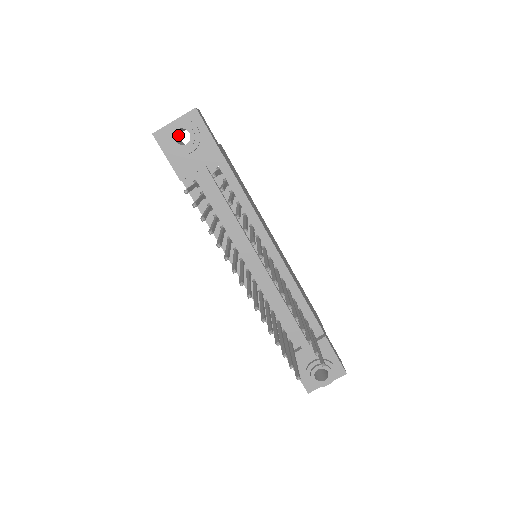
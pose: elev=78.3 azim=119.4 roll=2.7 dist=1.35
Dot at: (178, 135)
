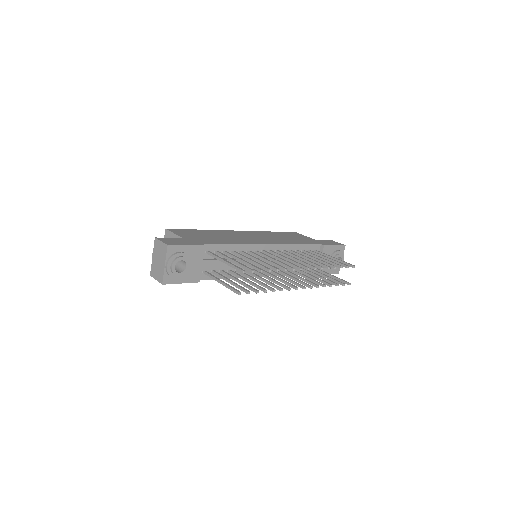
Dot at: occluded
